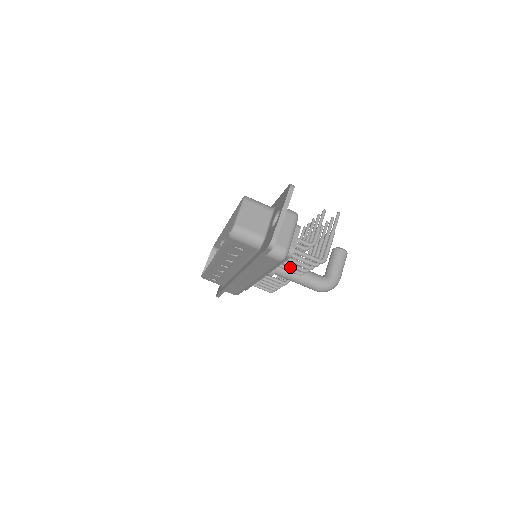
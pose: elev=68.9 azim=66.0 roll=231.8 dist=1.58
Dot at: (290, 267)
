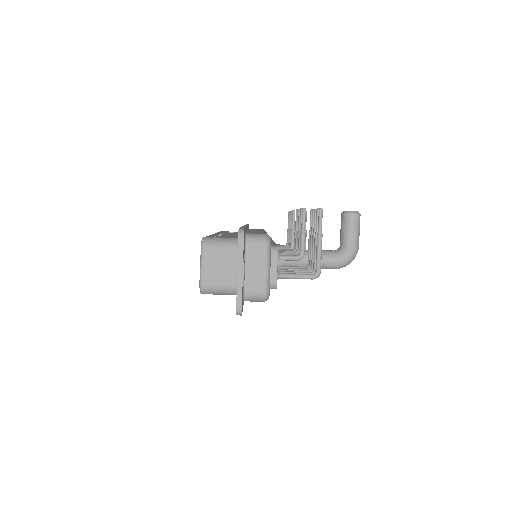
Dot at: (292, 267)
